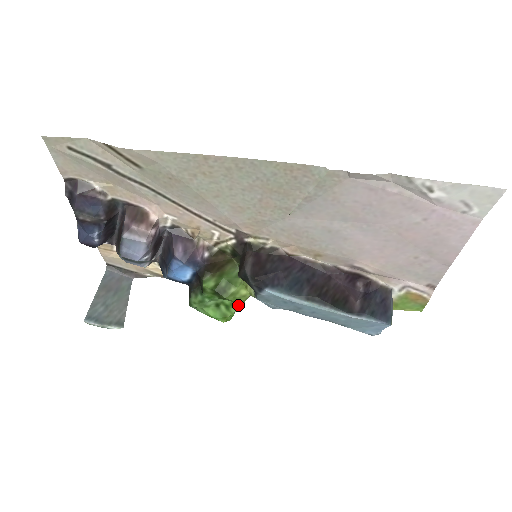
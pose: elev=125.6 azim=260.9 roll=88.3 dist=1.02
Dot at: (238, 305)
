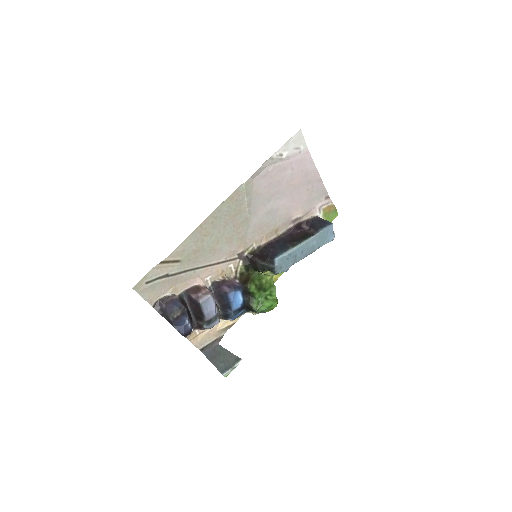
Dot at: (273, 289)
